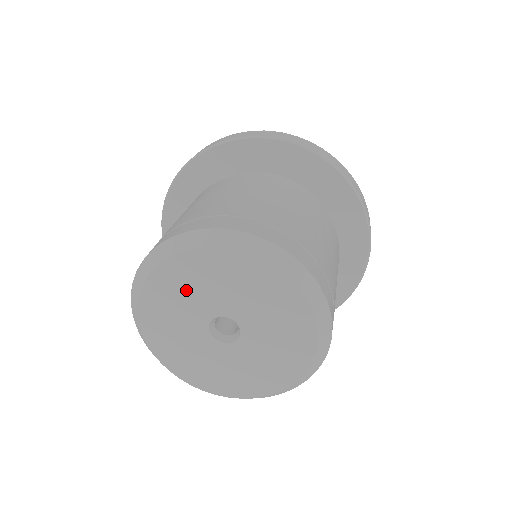
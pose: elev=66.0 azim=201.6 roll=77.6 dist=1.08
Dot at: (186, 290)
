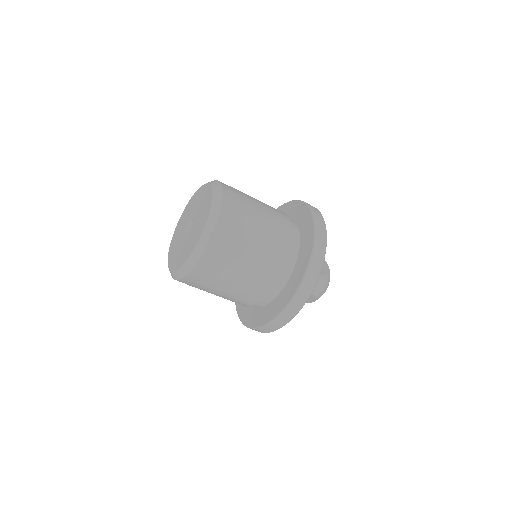
Dot at: (198, 201)
